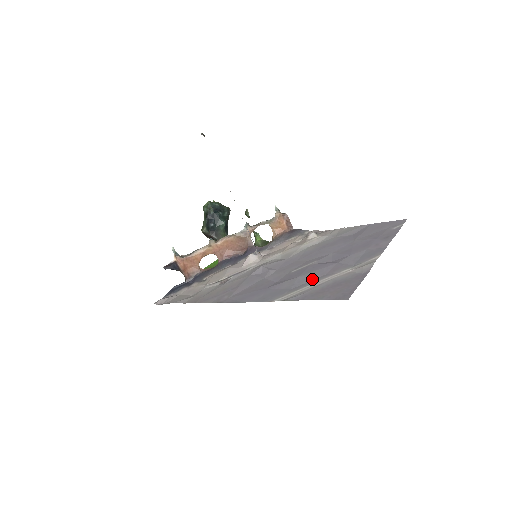
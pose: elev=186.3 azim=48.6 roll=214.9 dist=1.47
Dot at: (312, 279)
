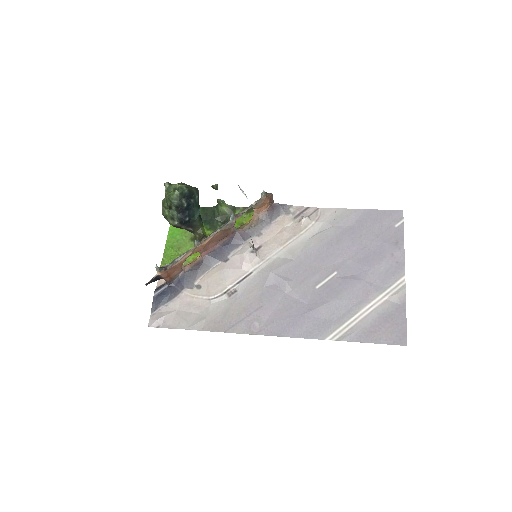
Dot at: (350, 306)
